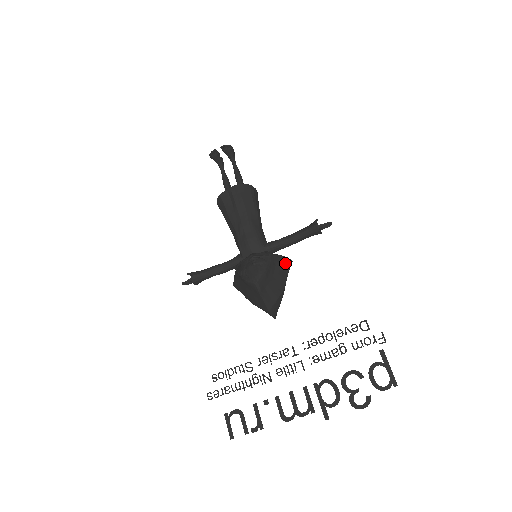
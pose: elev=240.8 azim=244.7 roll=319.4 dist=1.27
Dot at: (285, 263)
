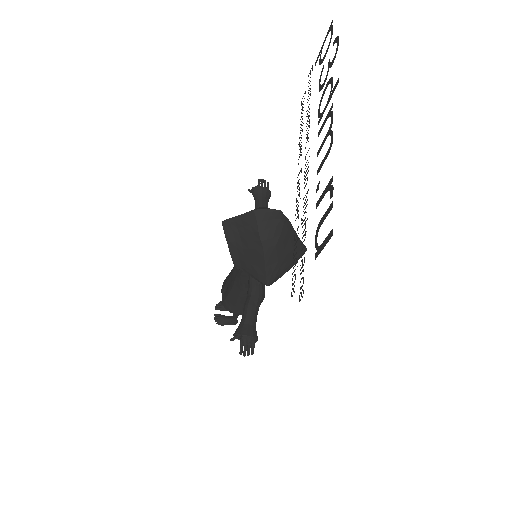
Dot at: occluded
